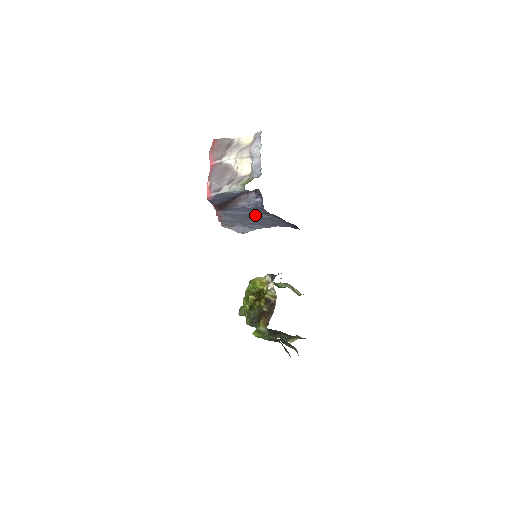
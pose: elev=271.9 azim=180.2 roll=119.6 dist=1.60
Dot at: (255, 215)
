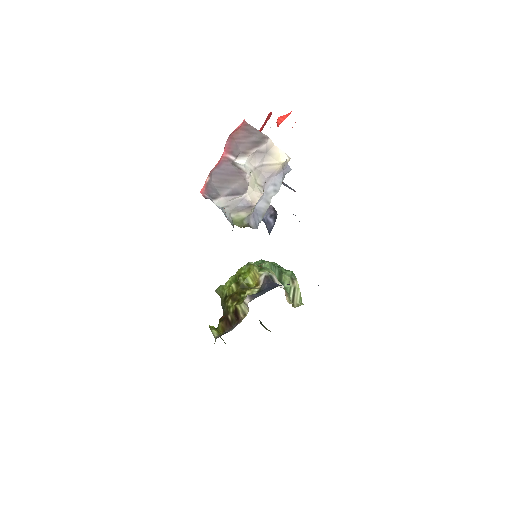
Dot at: occluded
